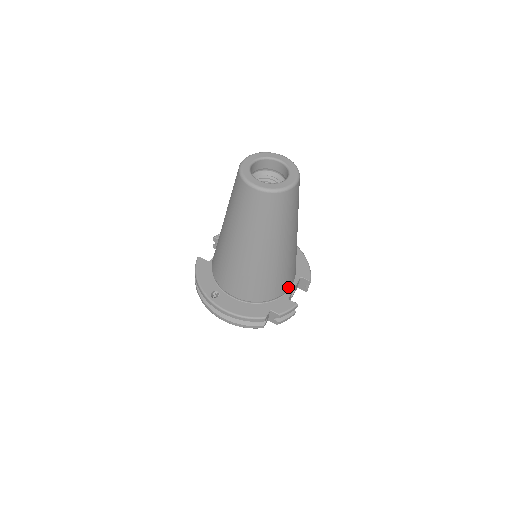
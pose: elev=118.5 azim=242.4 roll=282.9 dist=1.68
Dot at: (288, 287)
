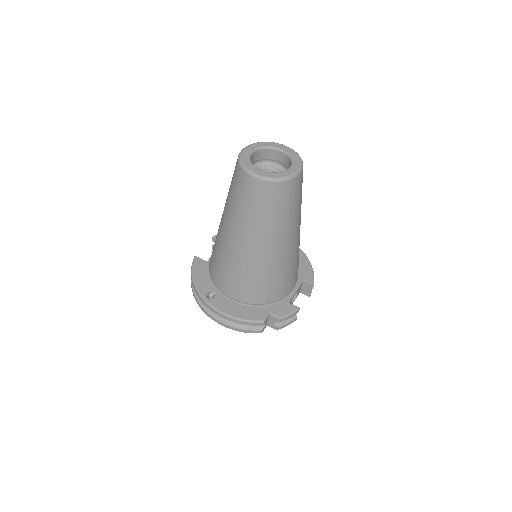
Dot at: (289, 290)
